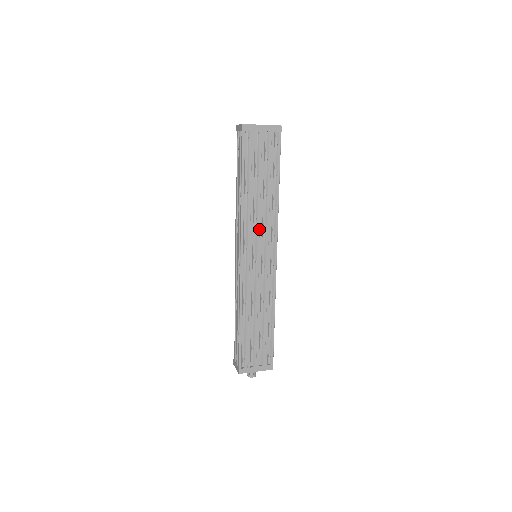
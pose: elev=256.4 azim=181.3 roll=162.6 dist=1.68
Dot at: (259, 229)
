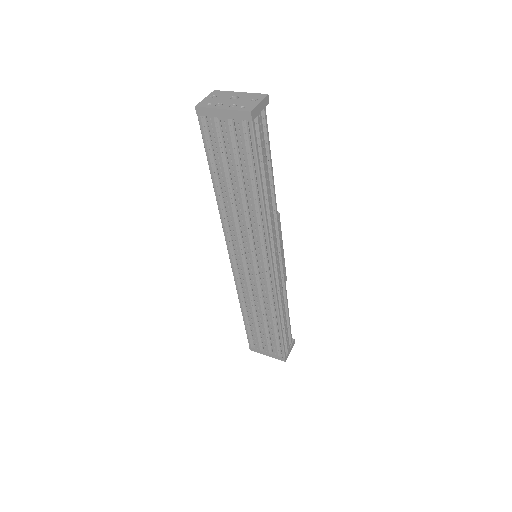
Dot at: (245, 235)
